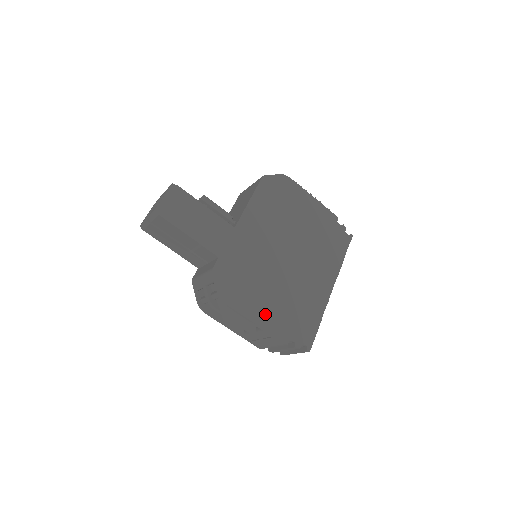
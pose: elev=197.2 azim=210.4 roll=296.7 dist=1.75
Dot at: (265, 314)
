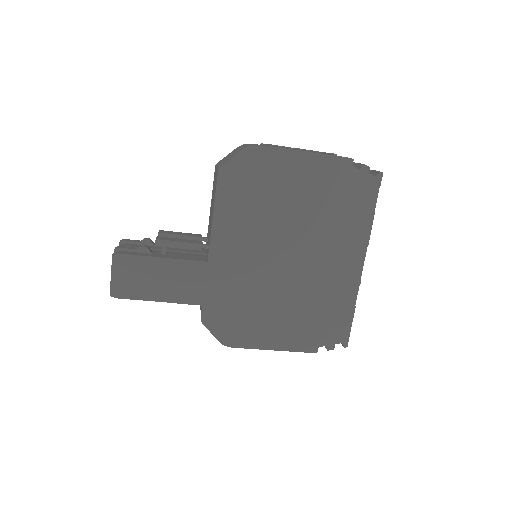
Dot at: (280, 335)
